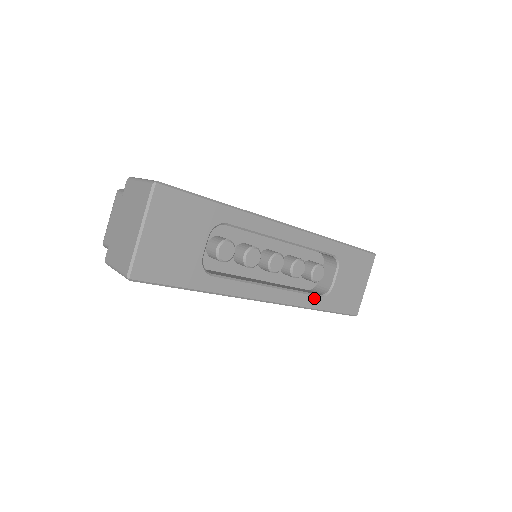
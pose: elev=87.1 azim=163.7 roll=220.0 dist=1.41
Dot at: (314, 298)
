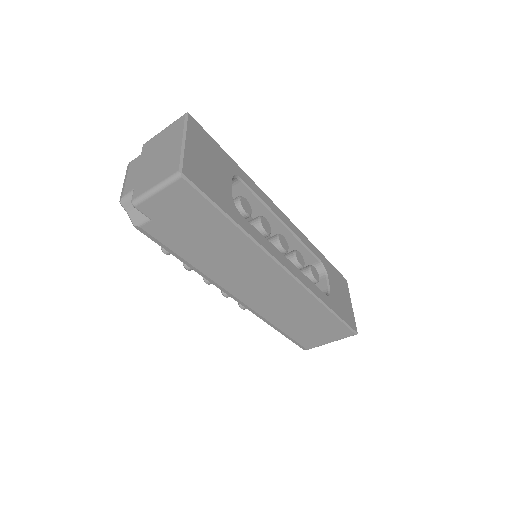
Dot at: (321, 292)
